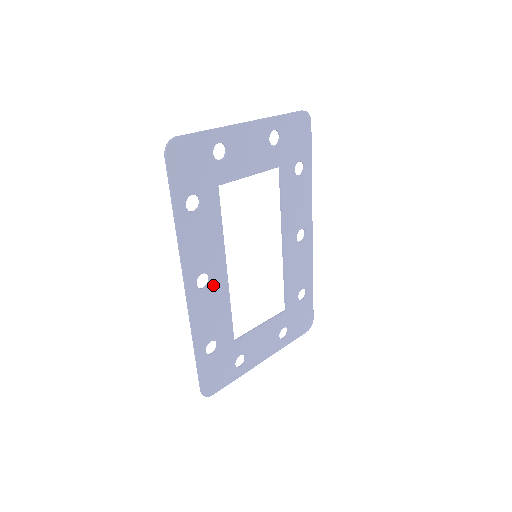
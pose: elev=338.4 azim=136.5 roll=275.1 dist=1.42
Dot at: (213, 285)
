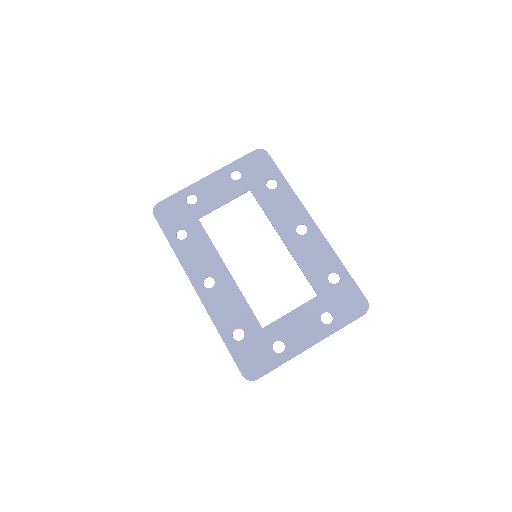
Dot at: (220, 284)
